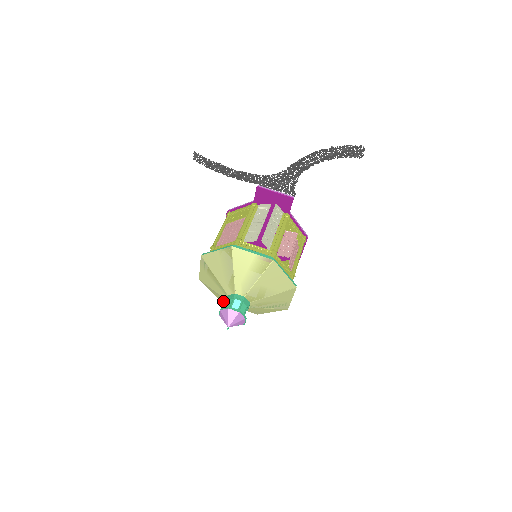
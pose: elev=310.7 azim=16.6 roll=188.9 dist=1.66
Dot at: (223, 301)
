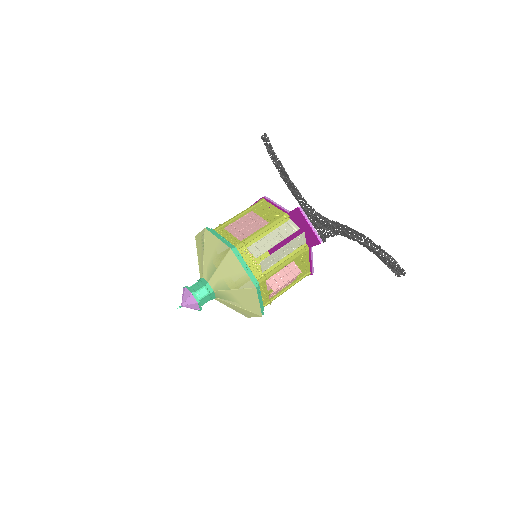
Dot at: occluded
